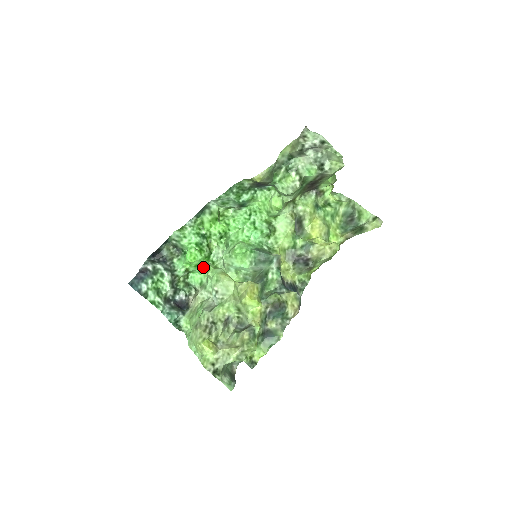
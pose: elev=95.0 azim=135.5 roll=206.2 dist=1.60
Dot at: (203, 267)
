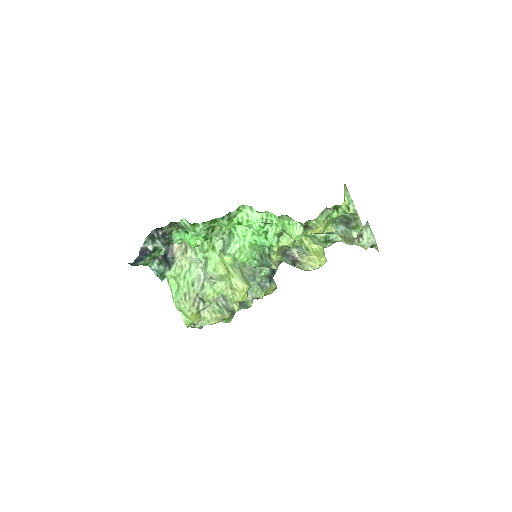
Dot at: occluded
